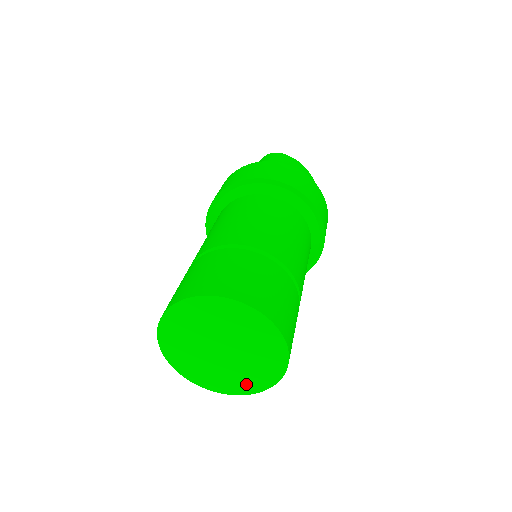
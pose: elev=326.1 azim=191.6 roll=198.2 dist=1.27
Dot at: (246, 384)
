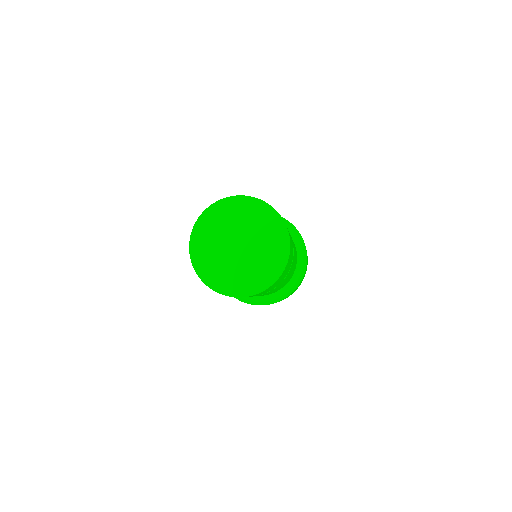
Dot at: (273, 264)
